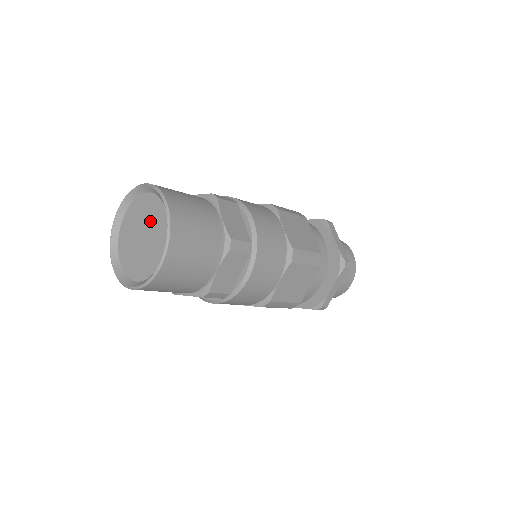
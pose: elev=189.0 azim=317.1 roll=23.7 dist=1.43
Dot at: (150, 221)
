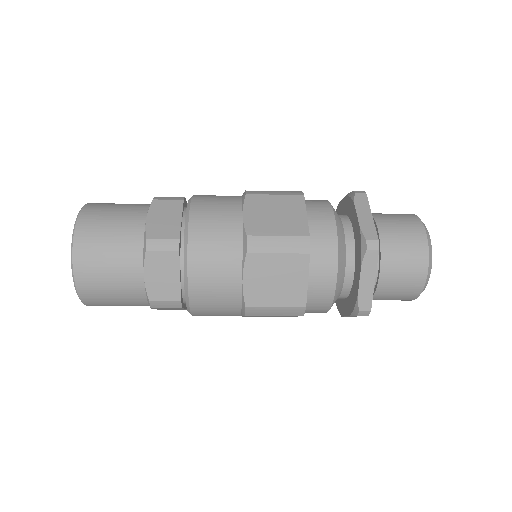
Dot at: occluded
